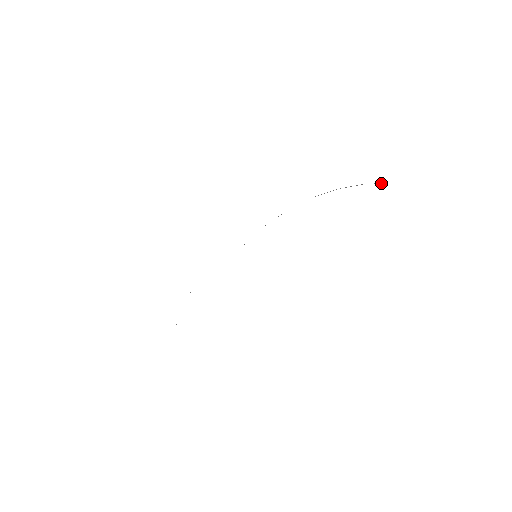
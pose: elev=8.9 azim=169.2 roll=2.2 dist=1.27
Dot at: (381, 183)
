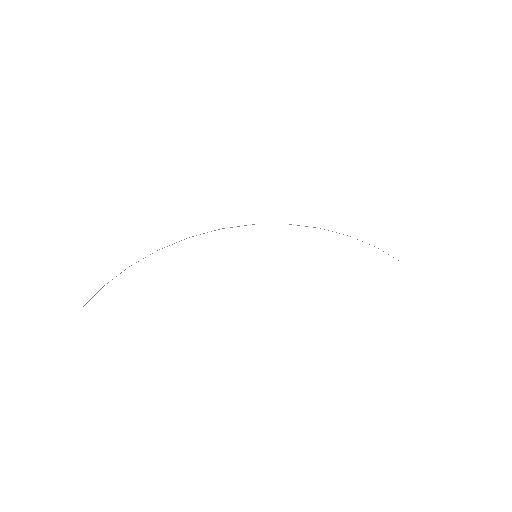
Dot at: occluded
